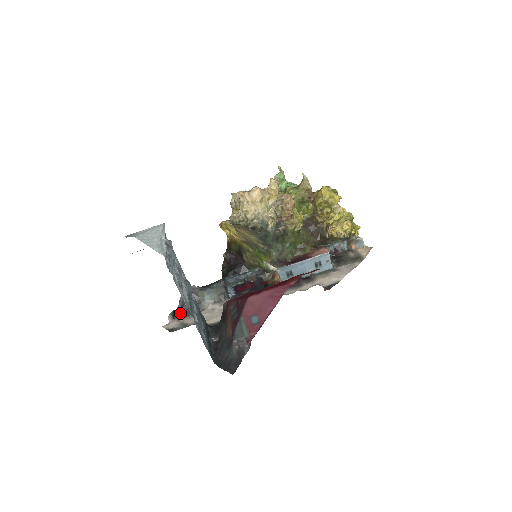
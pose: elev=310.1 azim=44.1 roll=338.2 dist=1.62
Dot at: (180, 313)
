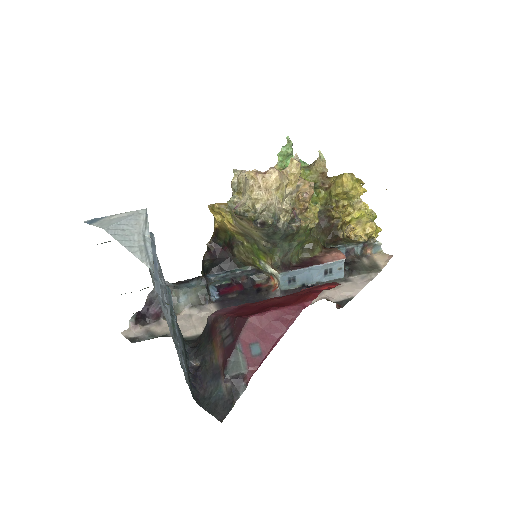
Dot at: (145, 316)
